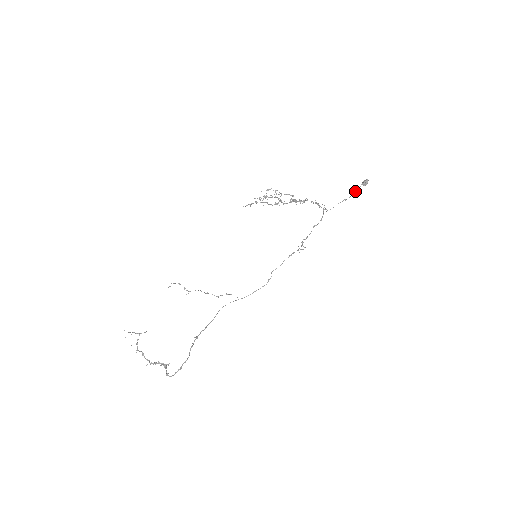
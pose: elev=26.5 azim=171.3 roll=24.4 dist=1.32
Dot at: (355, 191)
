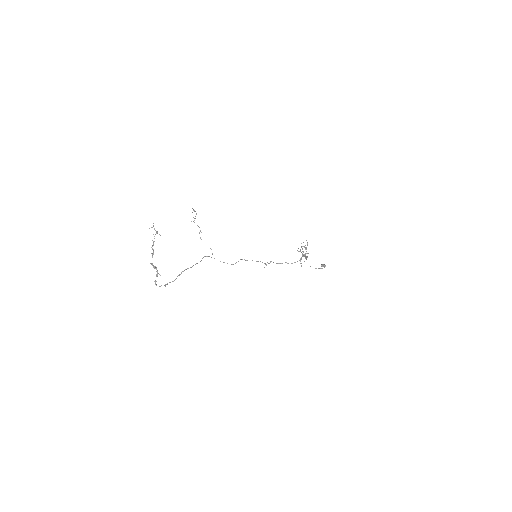
Dot at: (319, 268)
